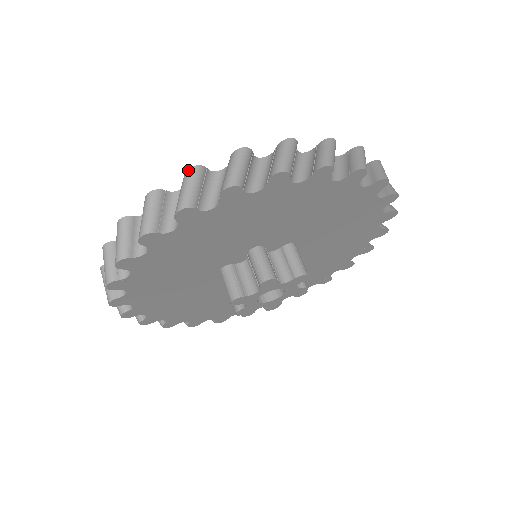
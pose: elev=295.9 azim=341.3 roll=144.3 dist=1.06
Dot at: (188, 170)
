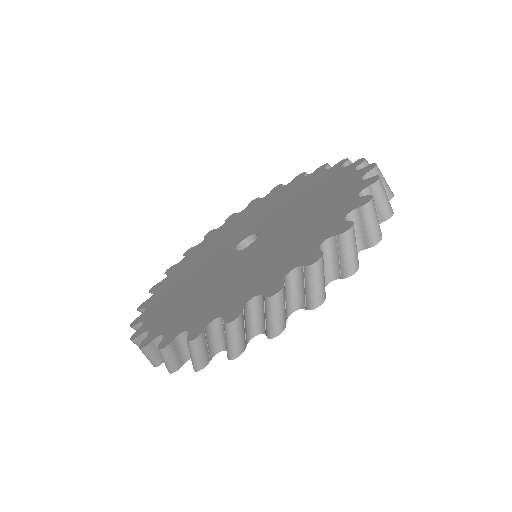
Dot at: occluded
